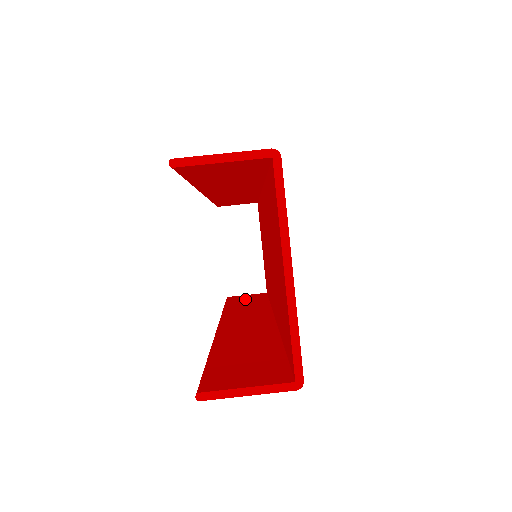
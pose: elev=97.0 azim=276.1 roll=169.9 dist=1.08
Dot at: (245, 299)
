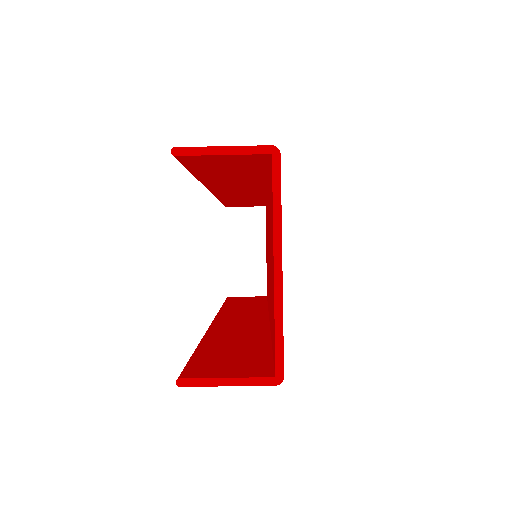
Dot at: (244, 300)
